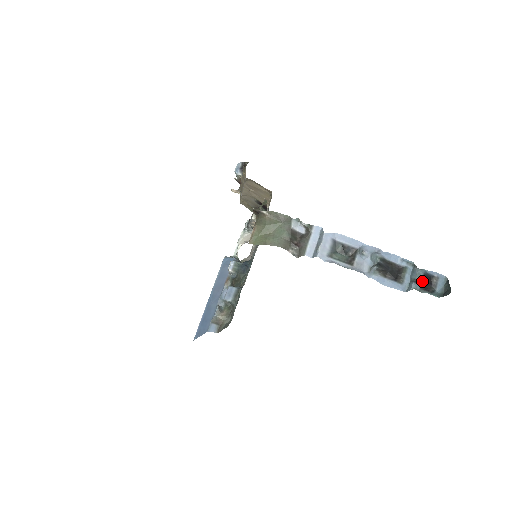
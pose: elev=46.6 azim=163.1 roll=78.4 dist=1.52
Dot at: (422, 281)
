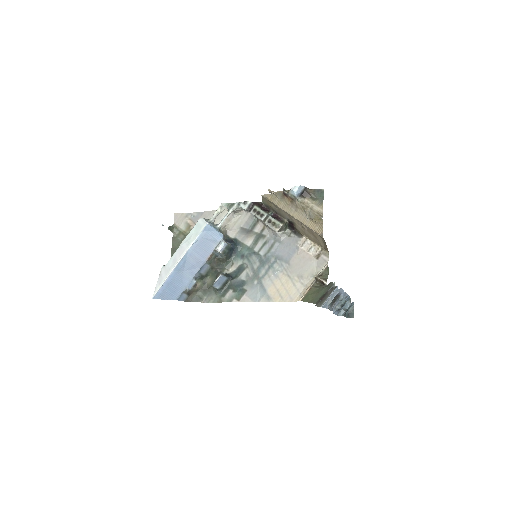
Dot at: occluded
